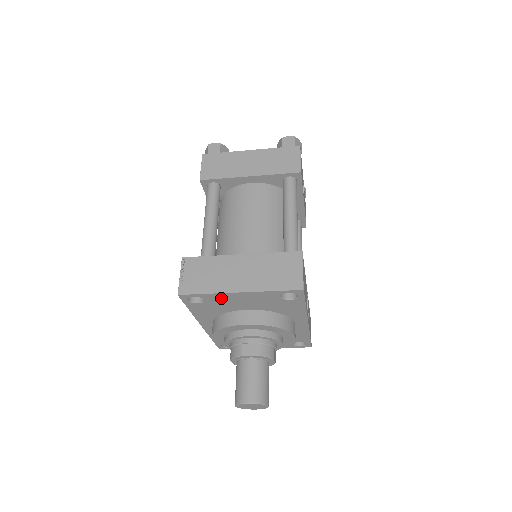
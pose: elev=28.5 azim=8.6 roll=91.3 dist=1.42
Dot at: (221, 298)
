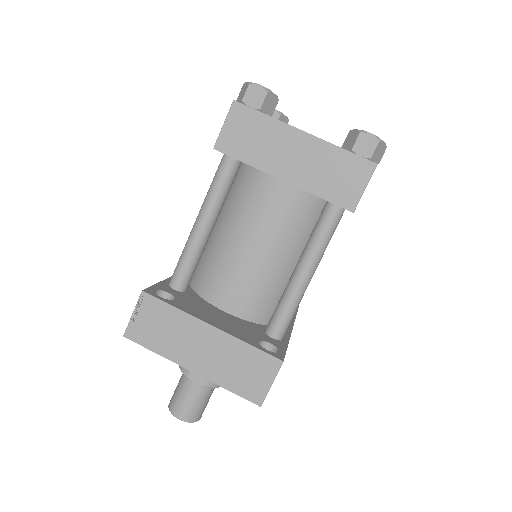
Dot at: occluded
